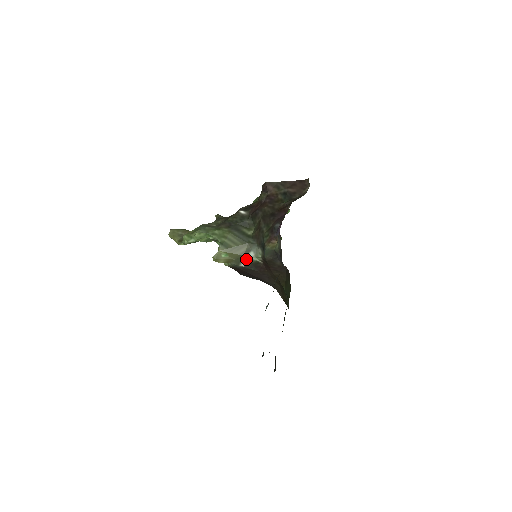
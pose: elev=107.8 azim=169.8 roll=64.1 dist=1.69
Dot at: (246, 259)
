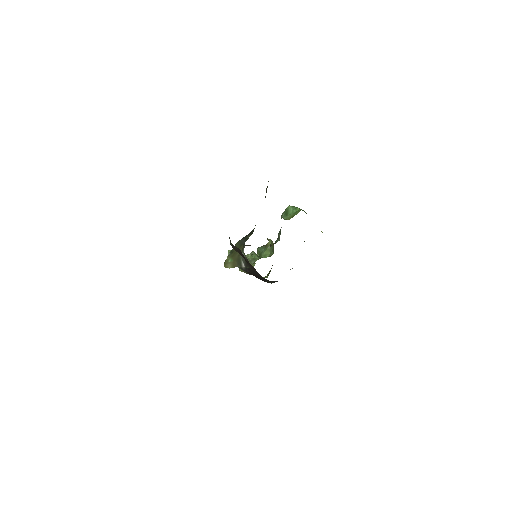
Dot at: (242, 259)
